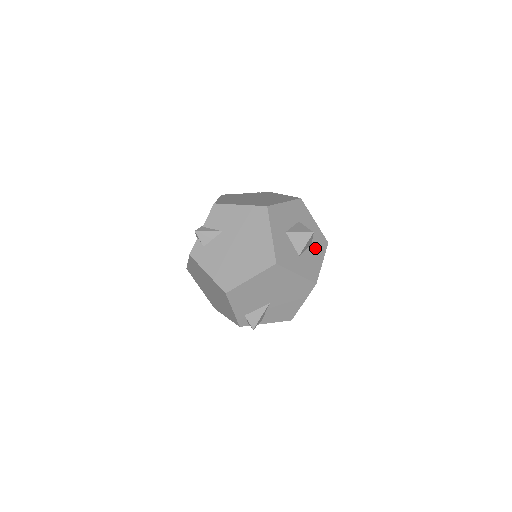
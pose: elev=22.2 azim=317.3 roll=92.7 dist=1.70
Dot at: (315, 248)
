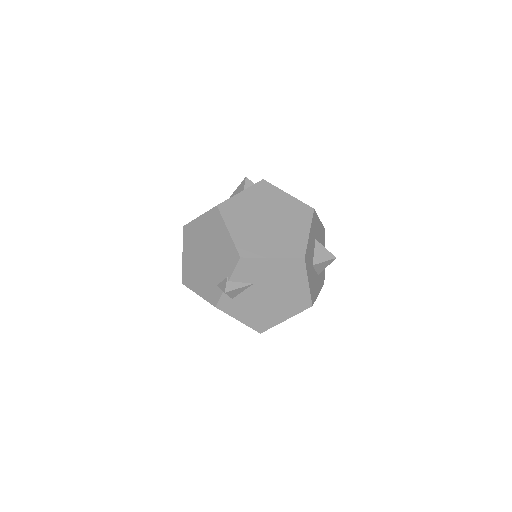
Dot at: occluded
